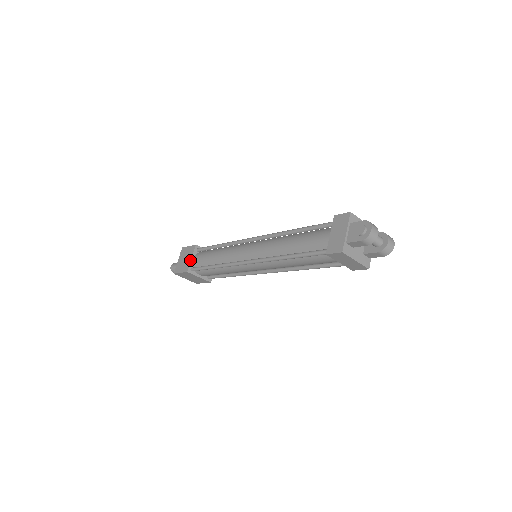
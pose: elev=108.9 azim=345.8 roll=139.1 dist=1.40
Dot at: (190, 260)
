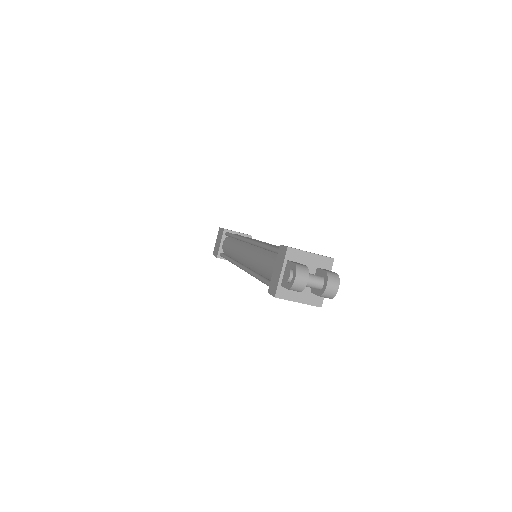
Dot at: (219, 245)
